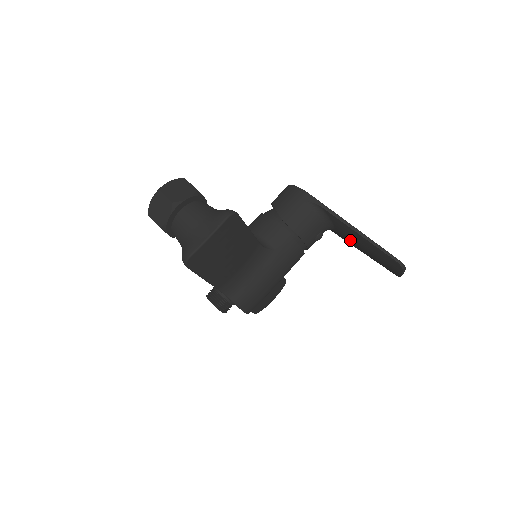
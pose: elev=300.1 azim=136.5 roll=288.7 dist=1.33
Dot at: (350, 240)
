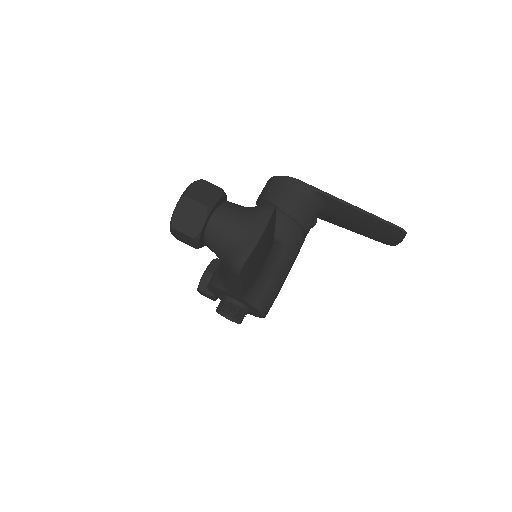
Dot at: (342, 221)
